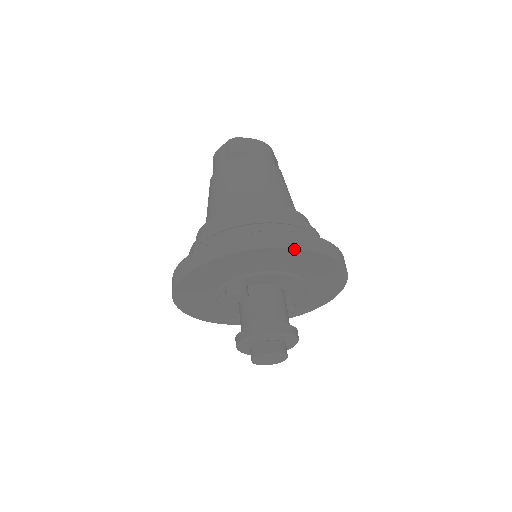
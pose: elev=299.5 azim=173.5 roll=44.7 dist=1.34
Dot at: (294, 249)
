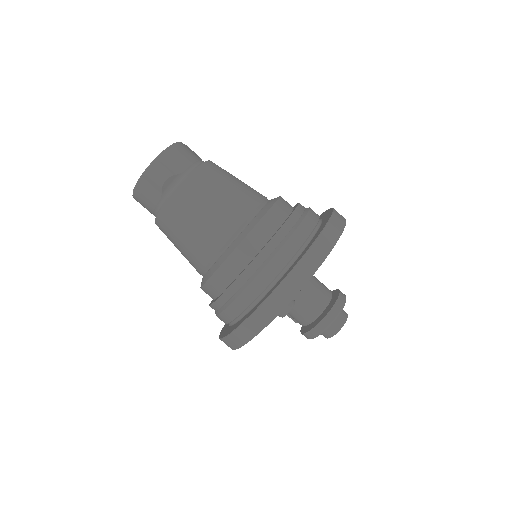
Dot at: (328, 253)
